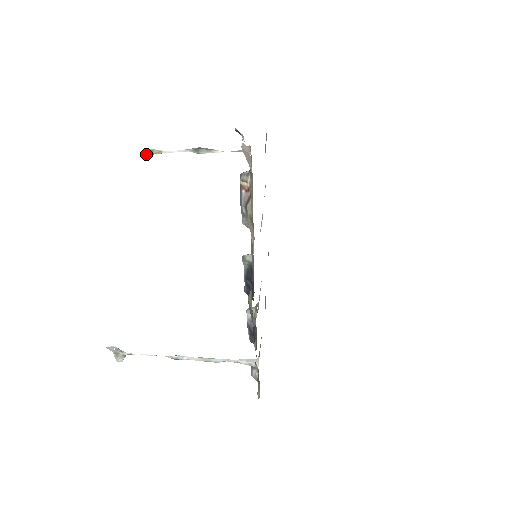
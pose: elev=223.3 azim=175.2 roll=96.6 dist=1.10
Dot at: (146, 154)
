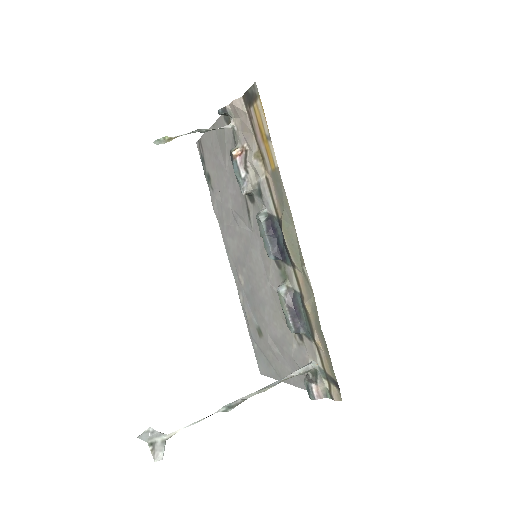
Dot at: occluded
